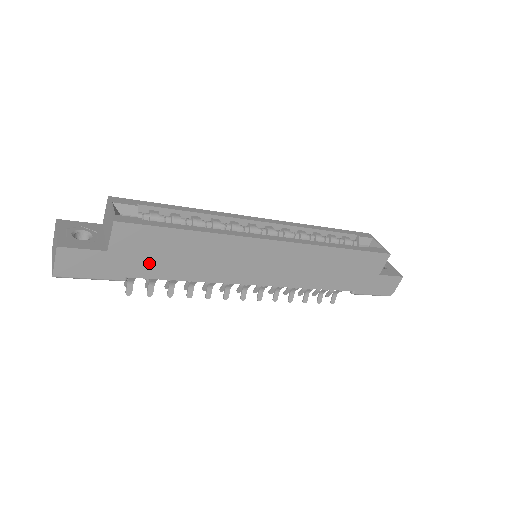
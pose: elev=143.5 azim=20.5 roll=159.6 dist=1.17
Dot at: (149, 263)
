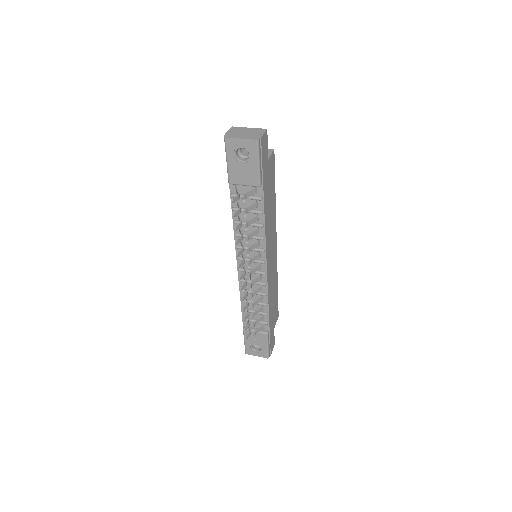
Dot at: (267, 189)
